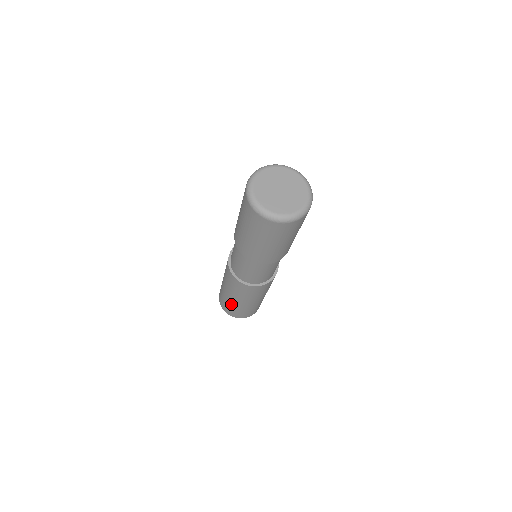
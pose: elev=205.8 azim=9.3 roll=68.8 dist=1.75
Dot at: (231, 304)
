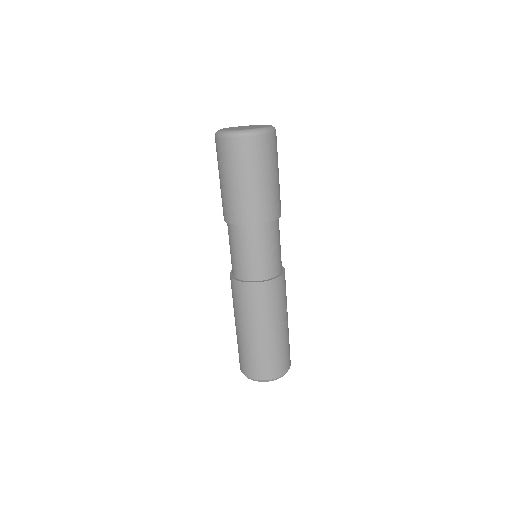
Dot at: (243, 345)
